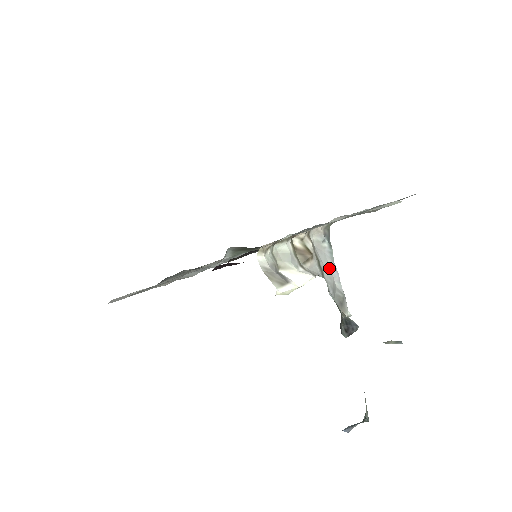
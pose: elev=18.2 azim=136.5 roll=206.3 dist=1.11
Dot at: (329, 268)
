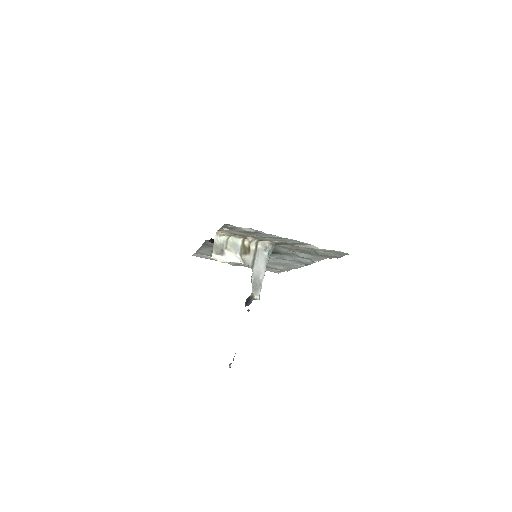
Dot at: (261, 267)
